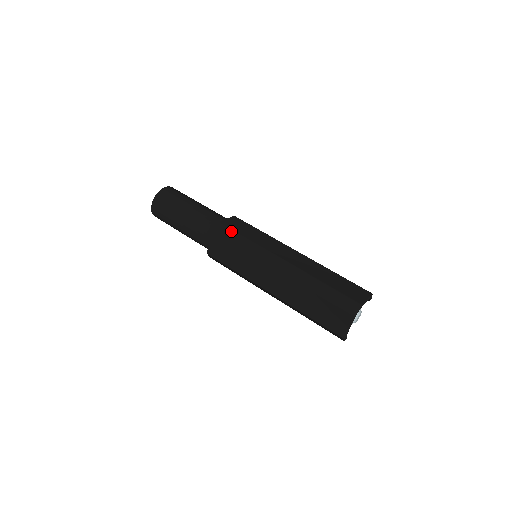
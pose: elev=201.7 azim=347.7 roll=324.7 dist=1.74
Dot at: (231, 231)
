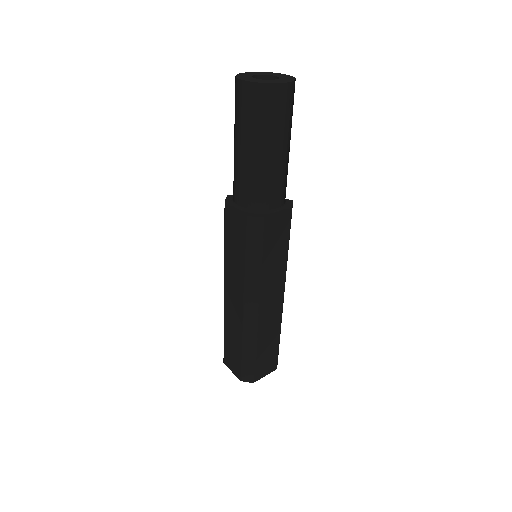
Dot at: (260, 239)
